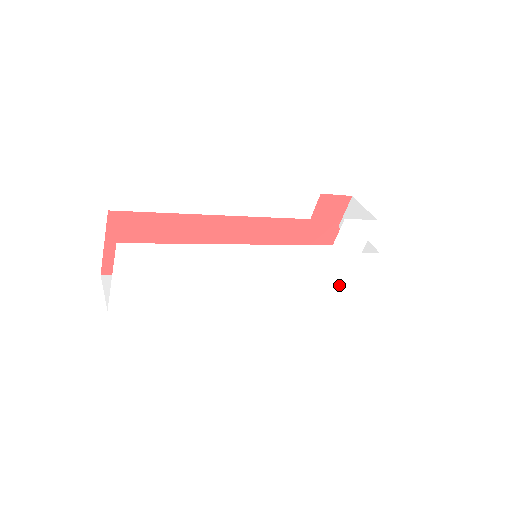
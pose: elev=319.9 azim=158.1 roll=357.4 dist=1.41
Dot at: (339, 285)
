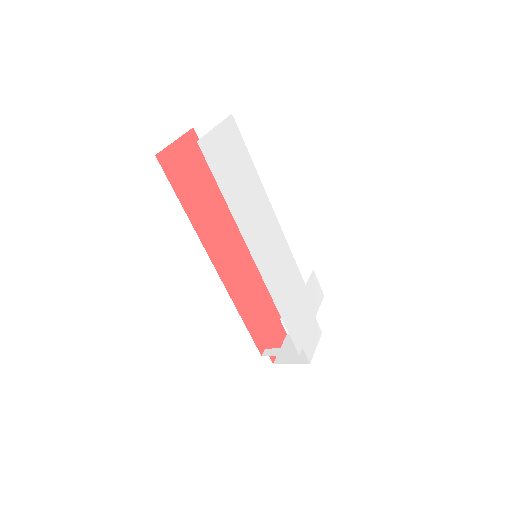
Dot at: (301, 338)
